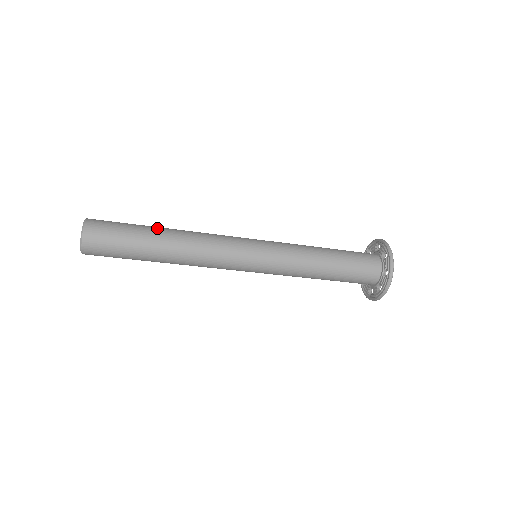
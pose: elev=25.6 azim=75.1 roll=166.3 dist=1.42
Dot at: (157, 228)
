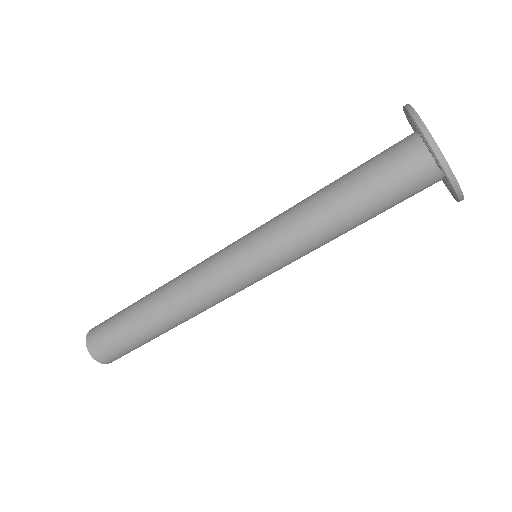
Dot at: occluded
